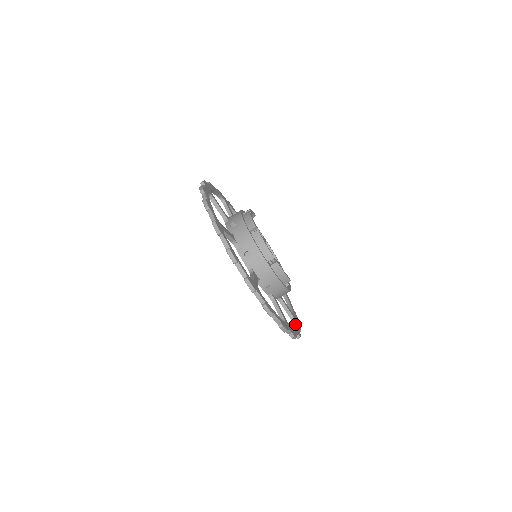
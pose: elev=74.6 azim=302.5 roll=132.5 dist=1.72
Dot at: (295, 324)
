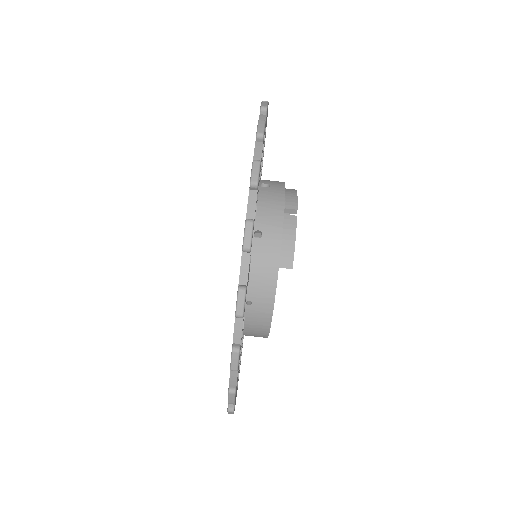
Dot at: occluded
